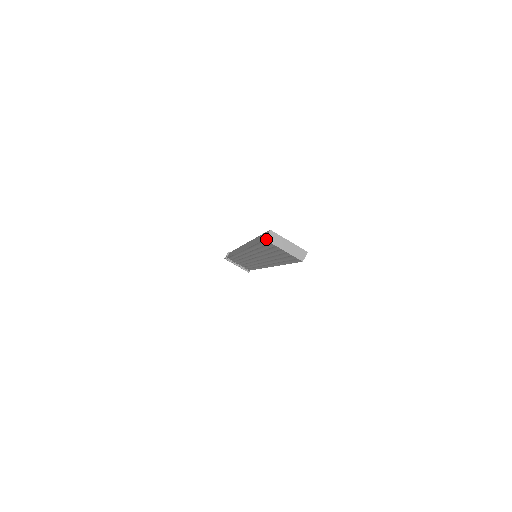
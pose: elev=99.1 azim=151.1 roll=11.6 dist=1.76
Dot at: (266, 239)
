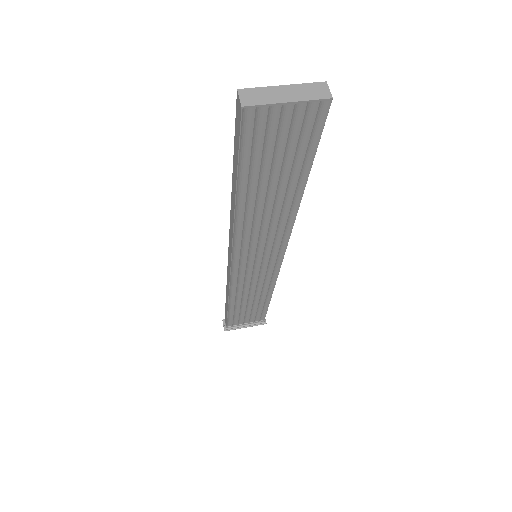
Dot at: (243, 105)
